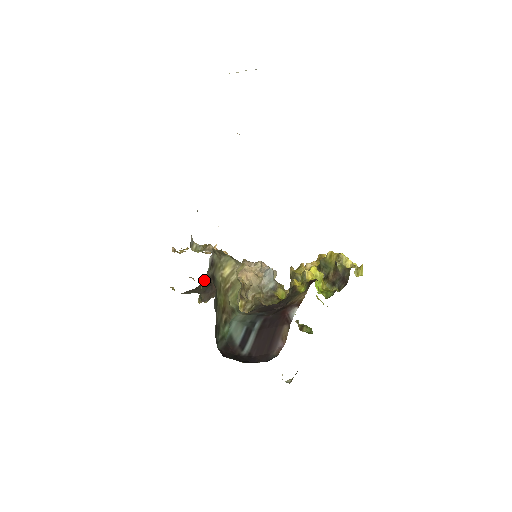
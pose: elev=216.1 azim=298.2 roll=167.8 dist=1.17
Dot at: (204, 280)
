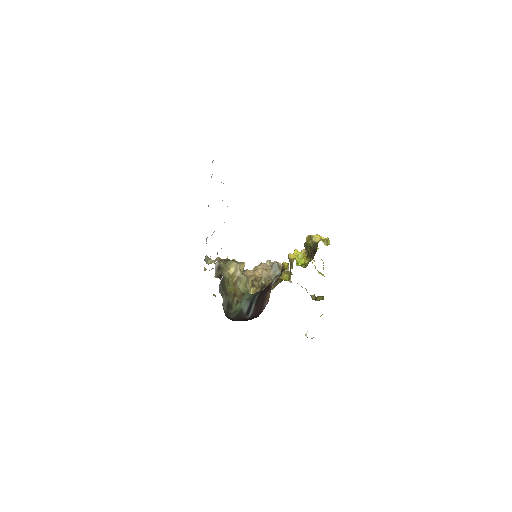
Dot at: occluded
